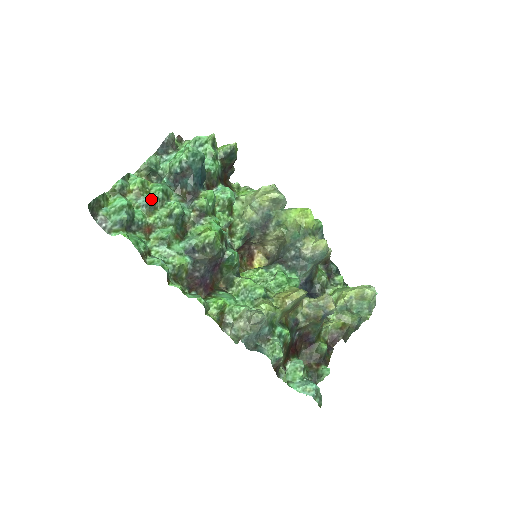
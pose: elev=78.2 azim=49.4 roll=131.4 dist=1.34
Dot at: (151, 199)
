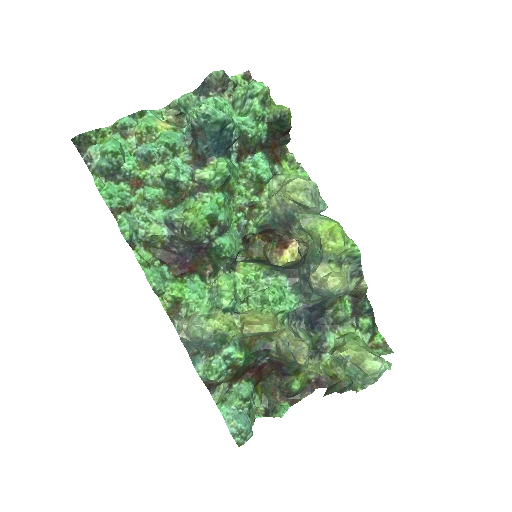
Dot at: (146, 151)
